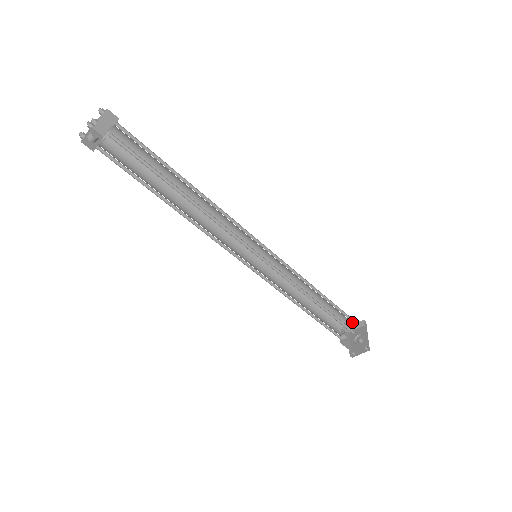
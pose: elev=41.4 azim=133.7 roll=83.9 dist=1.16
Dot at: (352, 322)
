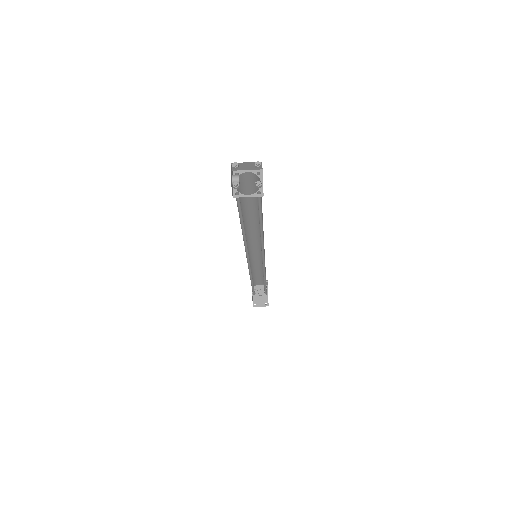
Dot at: occluded
